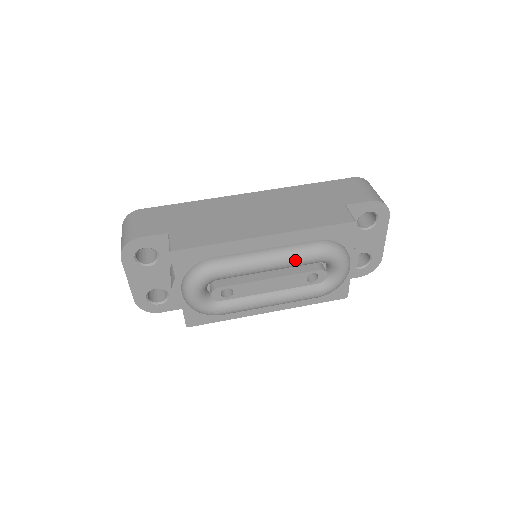
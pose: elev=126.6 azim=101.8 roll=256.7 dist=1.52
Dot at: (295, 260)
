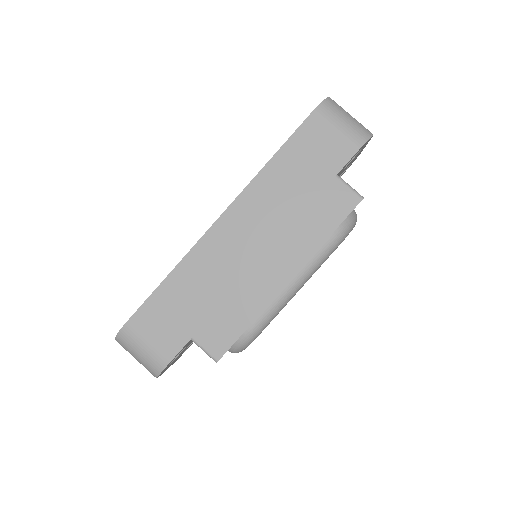
Dot at: (319, 267)
